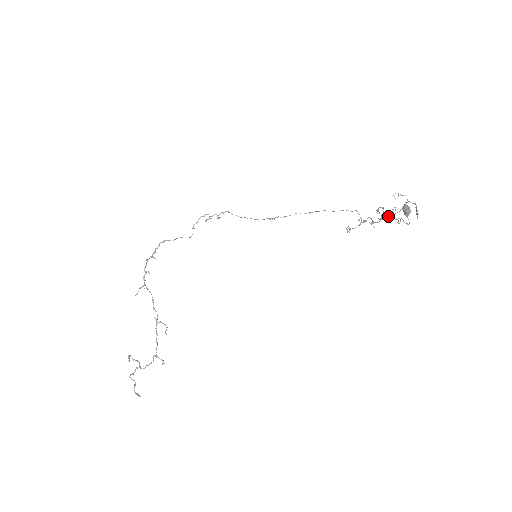
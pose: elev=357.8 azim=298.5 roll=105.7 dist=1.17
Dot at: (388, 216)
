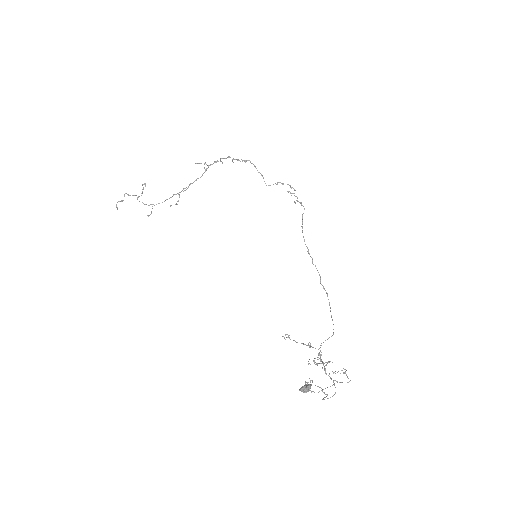
Dot at: (324, 369)
